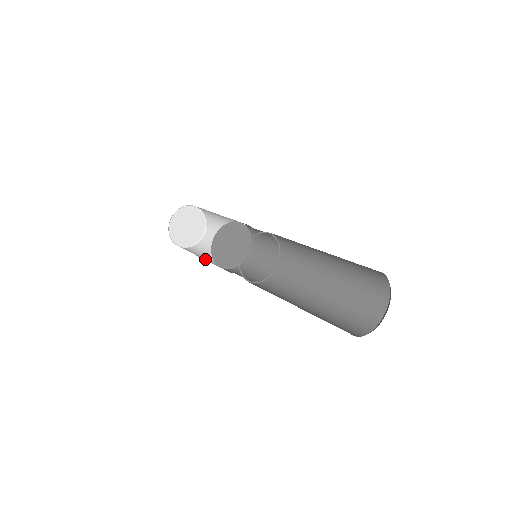
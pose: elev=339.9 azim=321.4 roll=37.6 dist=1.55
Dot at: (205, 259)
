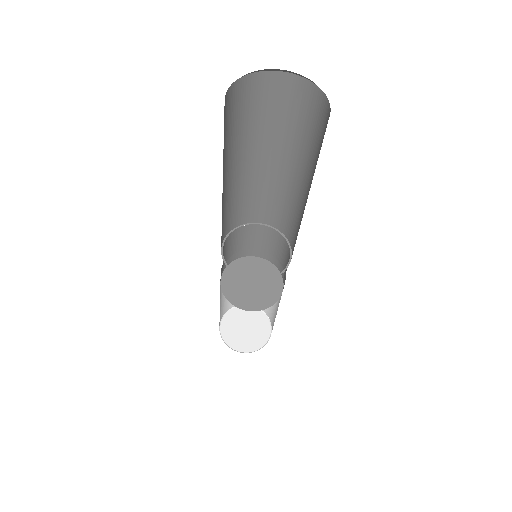
Dot at: occluded
